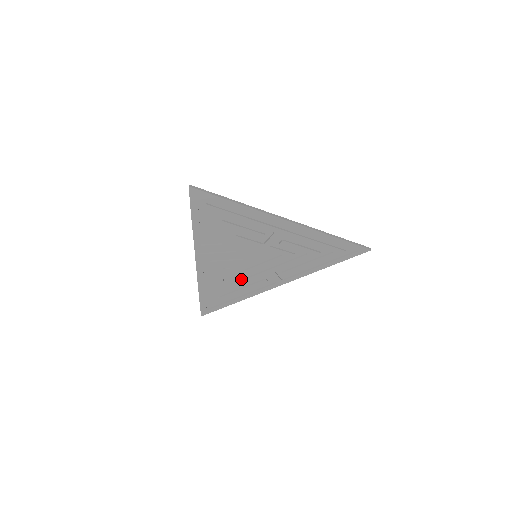
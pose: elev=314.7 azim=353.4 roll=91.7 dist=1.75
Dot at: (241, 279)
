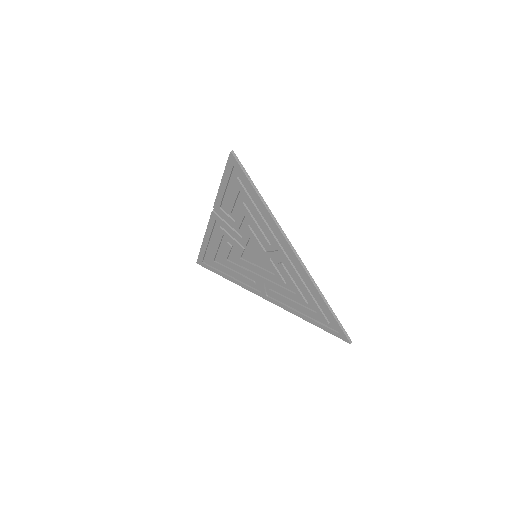
Dot at: (237, 263)
